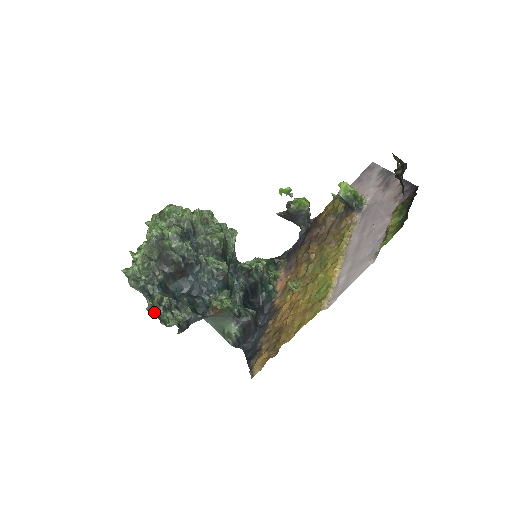
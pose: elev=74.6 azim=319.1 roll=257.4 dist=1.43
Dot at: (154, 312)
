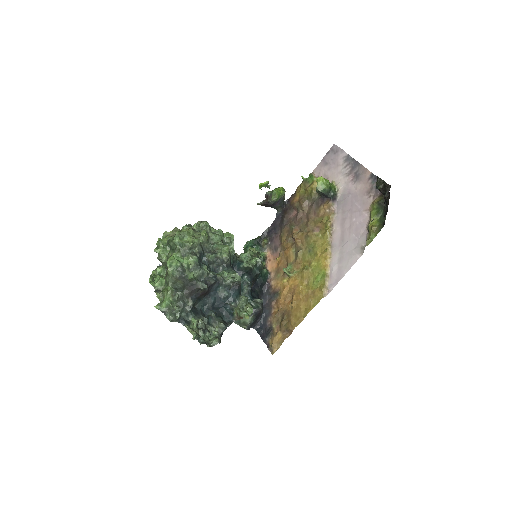
Dot at: (199, 339)
